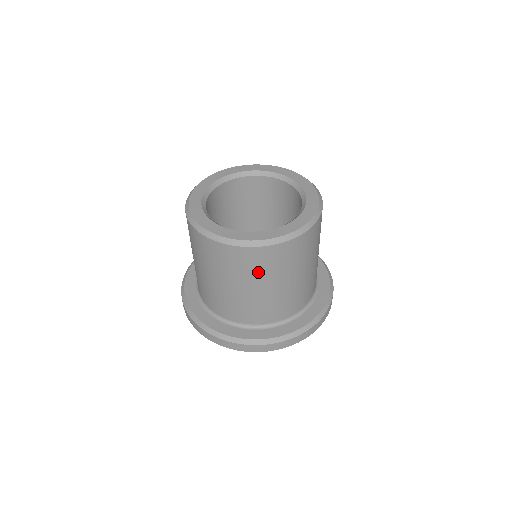
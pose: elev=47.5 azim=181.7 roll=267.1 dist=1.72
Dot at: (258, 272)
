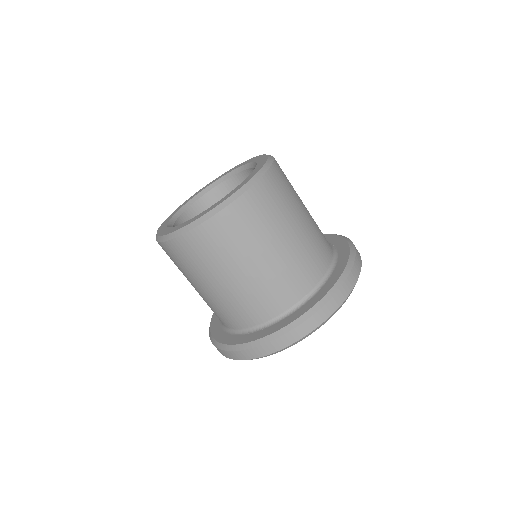
Dot at: (265, 222)
